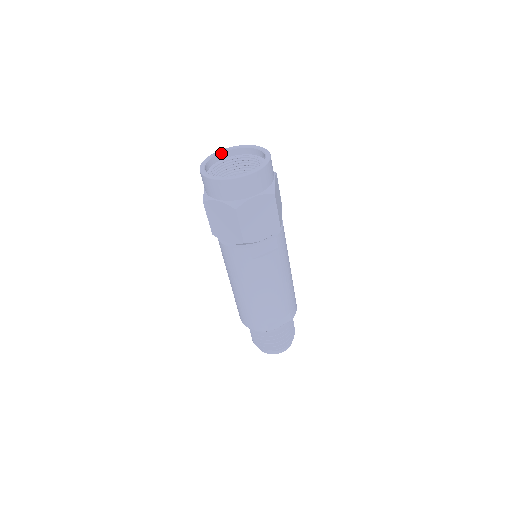
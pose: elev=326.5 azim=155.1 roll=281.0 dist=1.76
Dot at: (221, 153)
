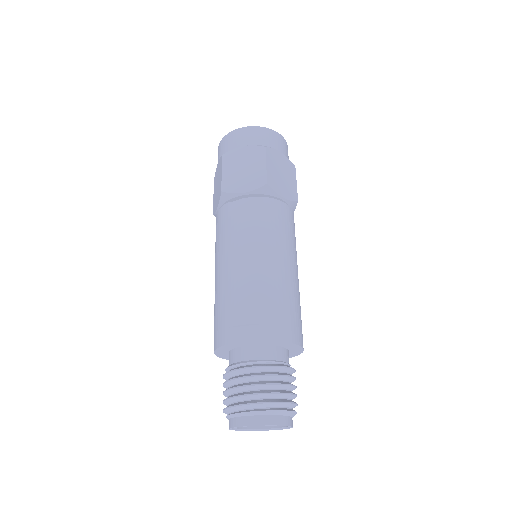
Dot at: occluded
